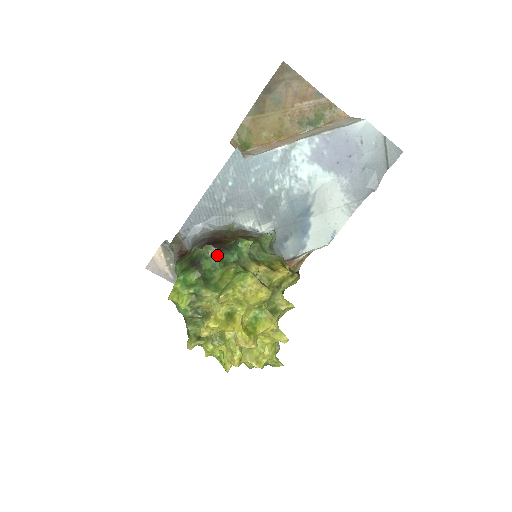
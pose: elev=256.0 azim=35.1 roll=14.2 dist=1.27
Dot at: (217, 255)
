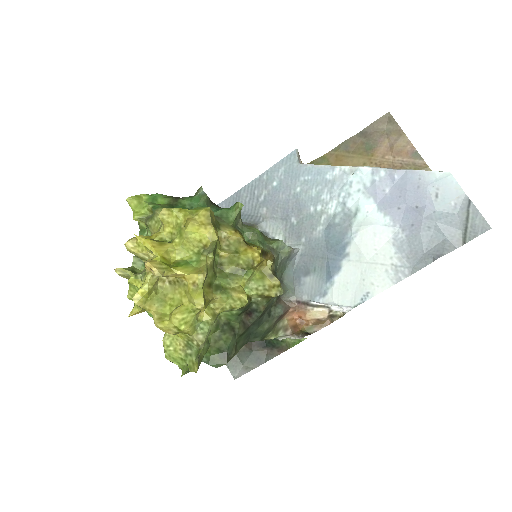
Dot at: (200, 197)
